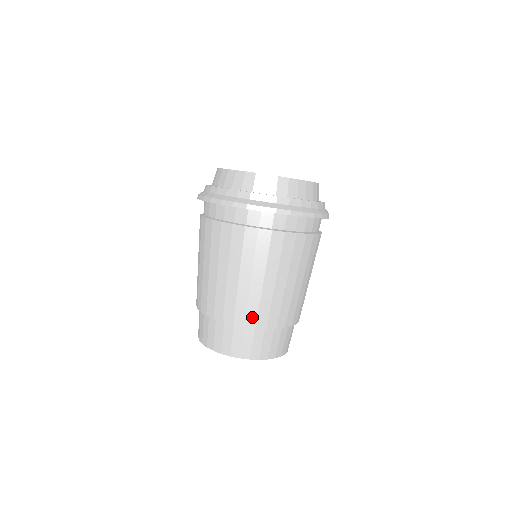
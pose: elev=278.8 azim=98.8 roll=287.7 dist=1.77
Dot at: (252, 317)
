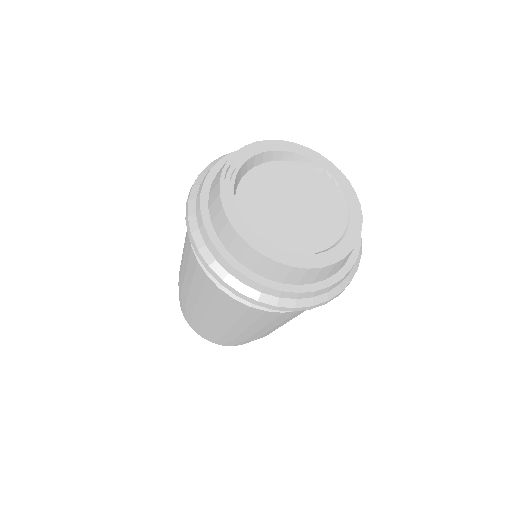
Dot at: (230, 337)
